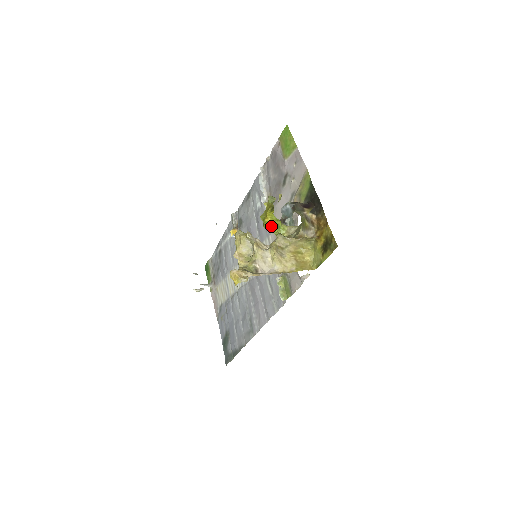
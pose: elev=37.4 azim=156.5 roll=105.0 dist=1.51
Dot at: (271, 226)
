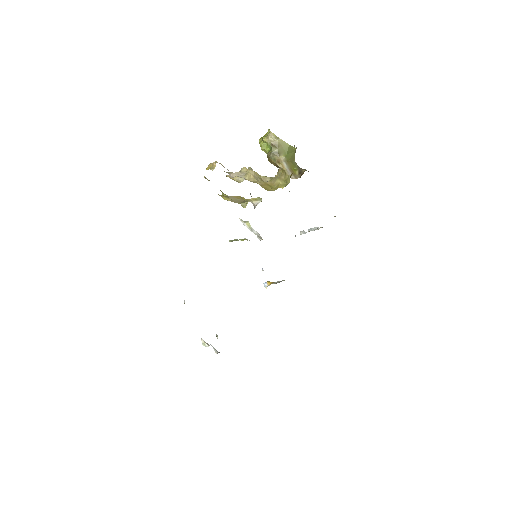
Dot at: occluded
